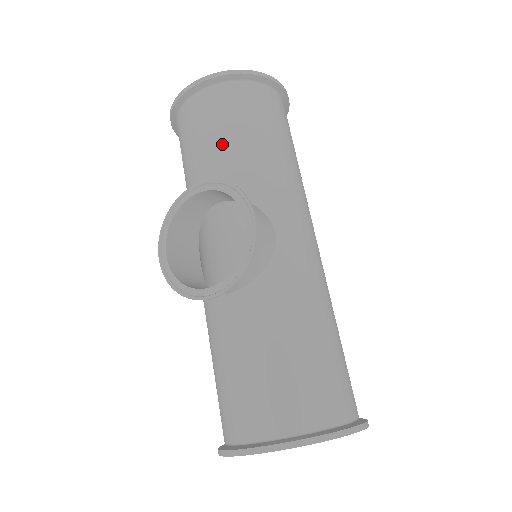
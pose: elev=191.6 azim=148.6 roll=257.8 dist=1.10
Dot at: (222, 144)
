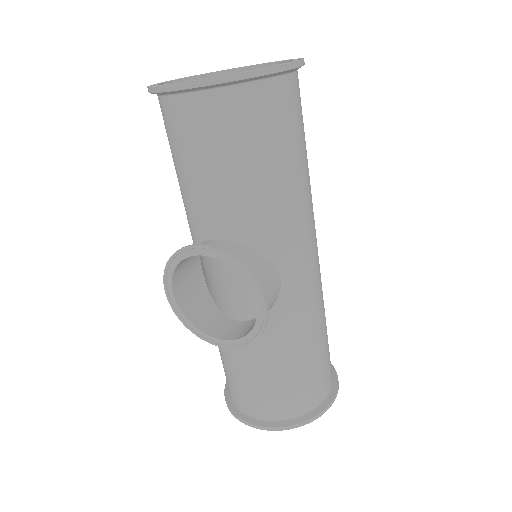
Dot at: (225, 178)
